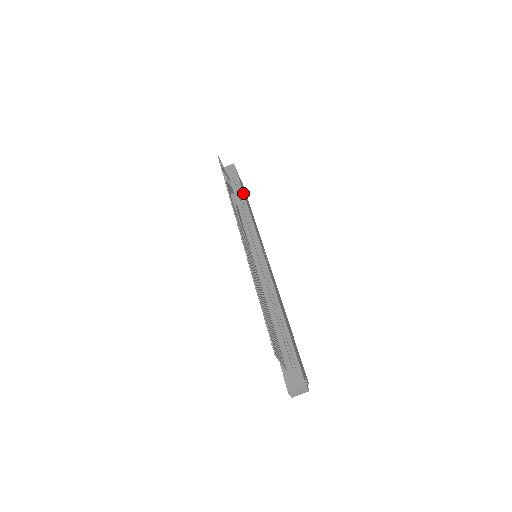
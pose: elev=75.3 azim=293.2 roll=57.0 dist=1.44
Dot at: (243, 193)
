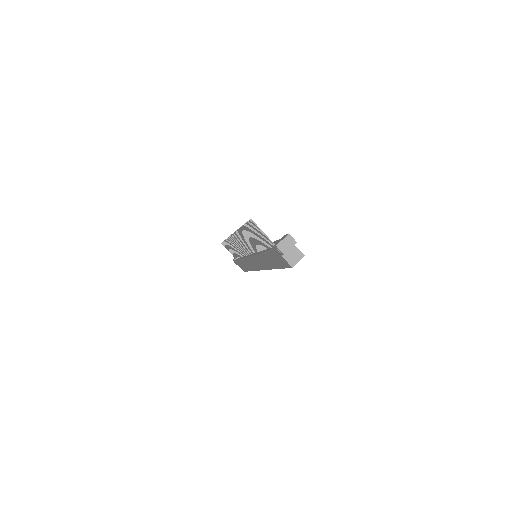
Dot at: occluded
